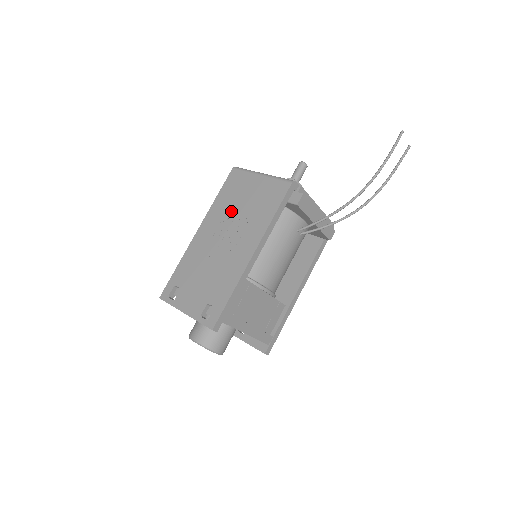
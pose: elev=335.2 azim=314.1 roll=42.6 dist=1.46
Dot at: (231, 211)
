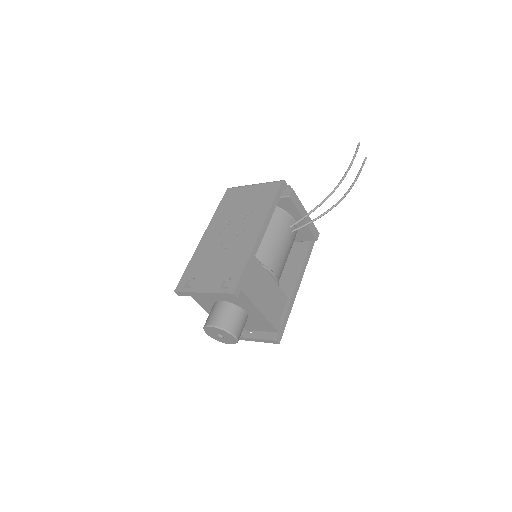
Dot at: (232, 213)
